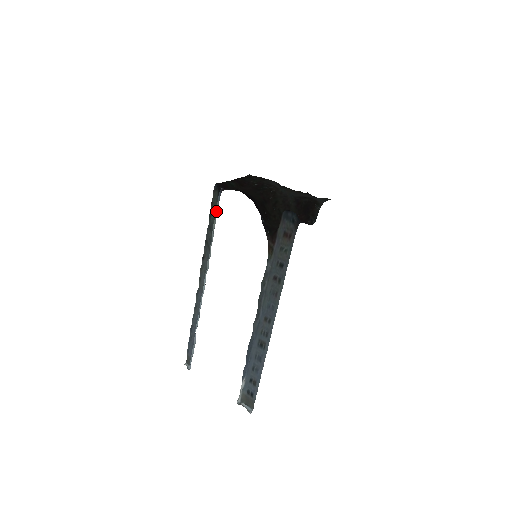
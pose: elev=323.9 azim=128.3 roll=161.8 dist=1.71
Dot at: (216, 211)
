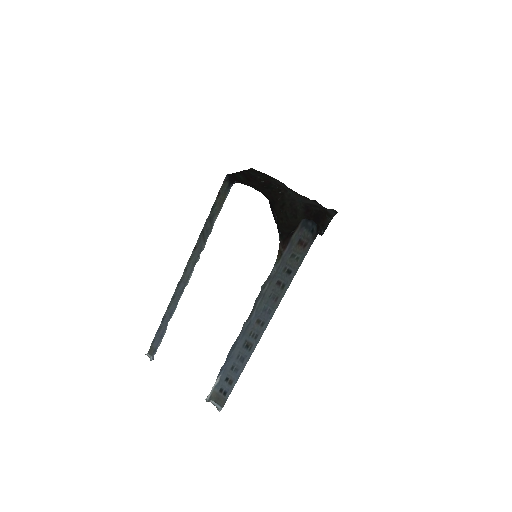
Dot at: (223, 203)
